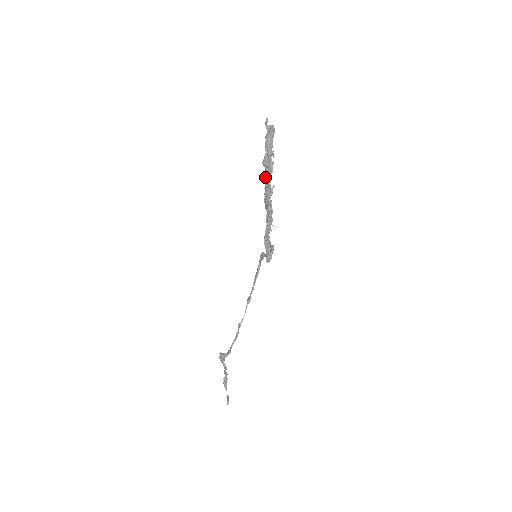
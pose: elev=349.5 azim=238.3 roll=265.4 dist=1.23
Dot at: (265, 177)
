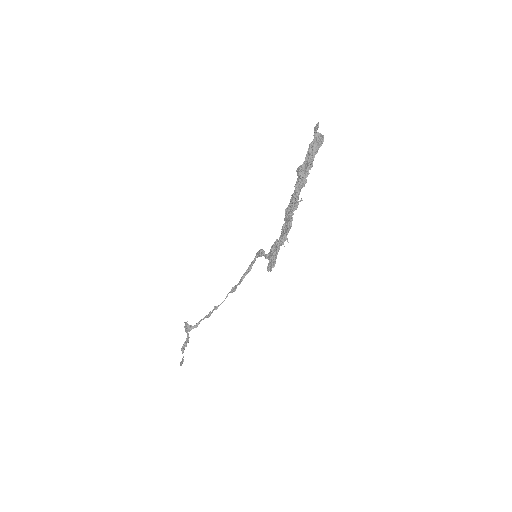
Dot at: (295, 188)
